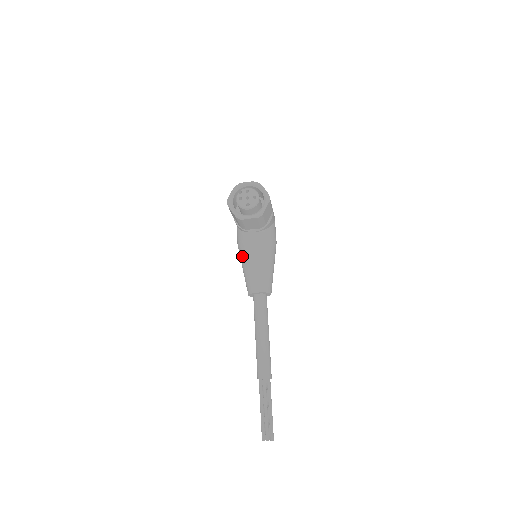
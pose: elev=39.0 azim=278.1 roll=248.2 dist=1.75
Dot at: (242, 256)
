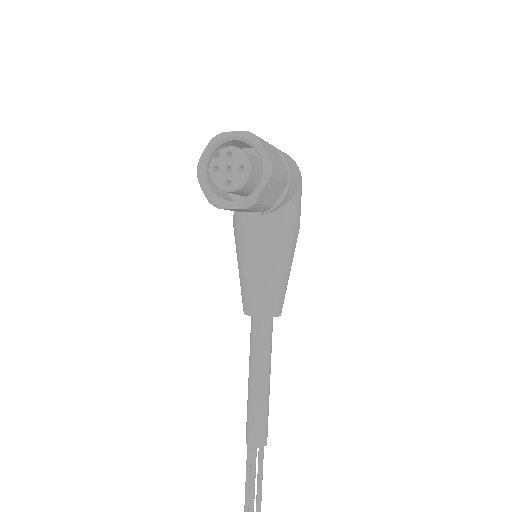
Dot at: (236, 250)
